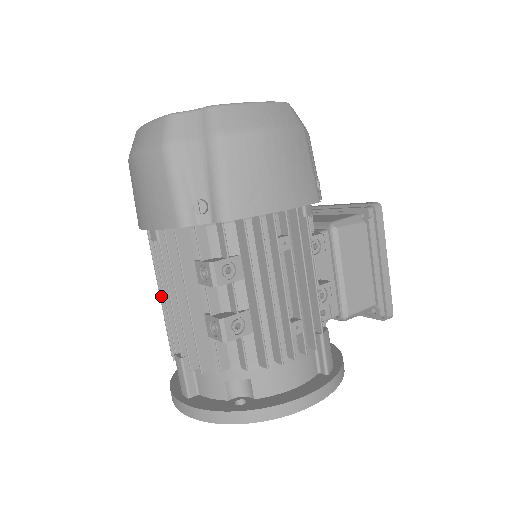
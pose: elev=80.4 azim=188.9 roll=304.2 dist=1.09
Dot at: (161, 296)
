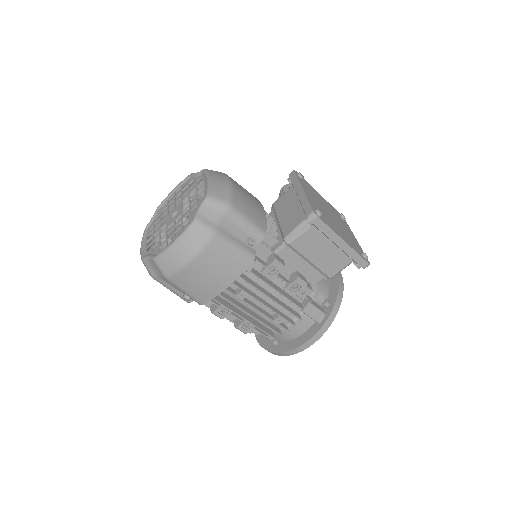
Dot at: occluded
